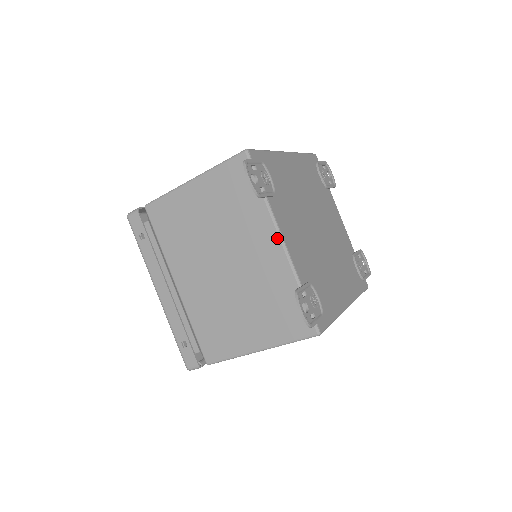
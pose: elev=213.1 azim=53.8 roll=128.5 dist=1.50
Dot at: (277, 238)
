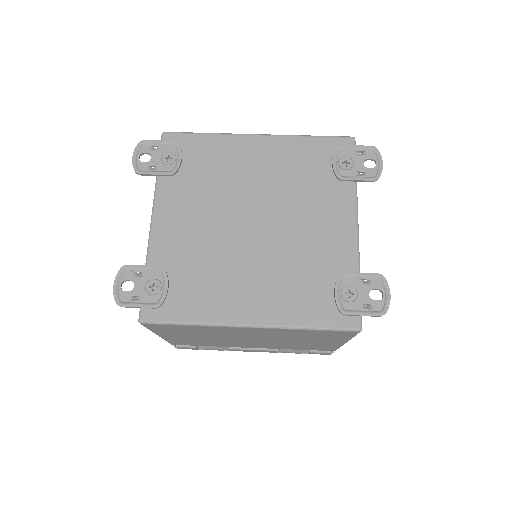
Dot at: (152, 216)
